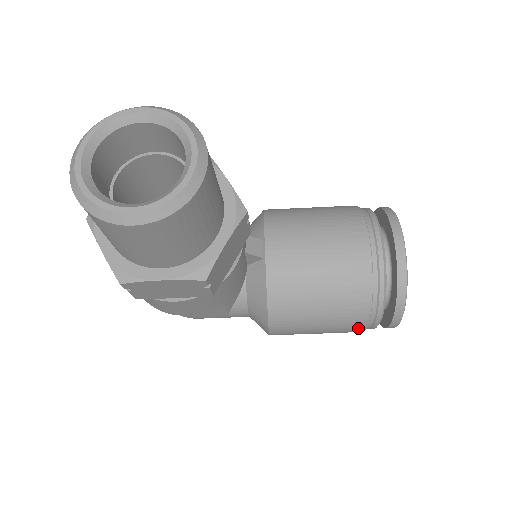
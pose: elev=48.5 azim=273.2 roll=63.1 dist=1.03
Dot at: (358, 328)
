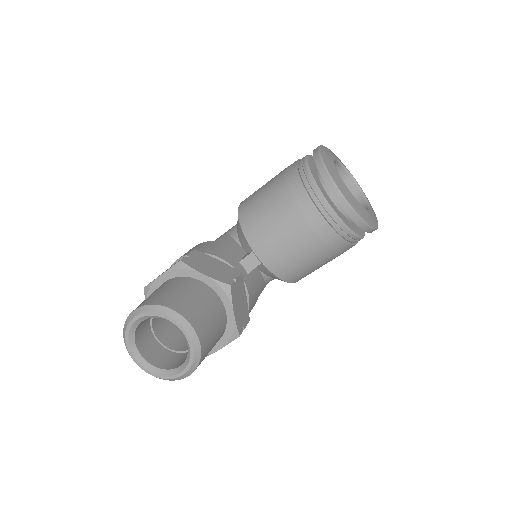
Dot at: occluded
